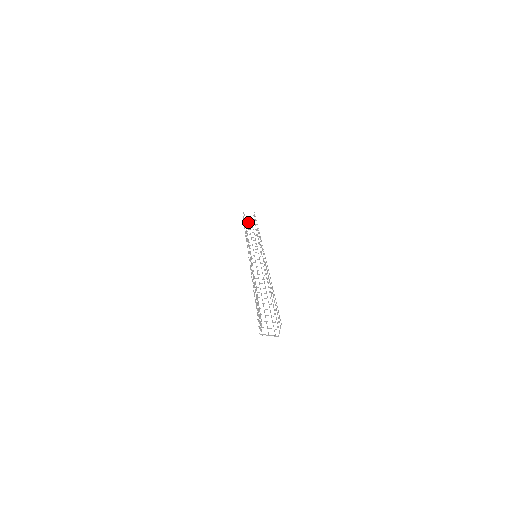
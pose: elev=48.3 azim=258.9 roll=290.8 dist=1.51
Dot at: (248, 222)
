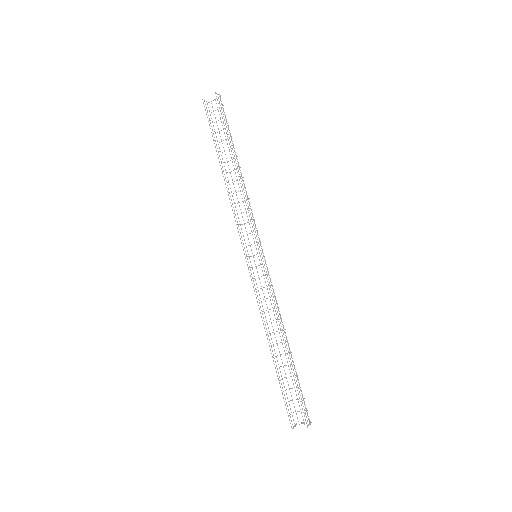
Dot at: occluded
